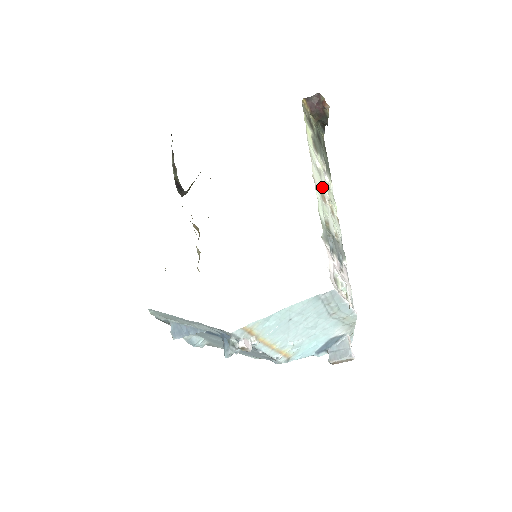
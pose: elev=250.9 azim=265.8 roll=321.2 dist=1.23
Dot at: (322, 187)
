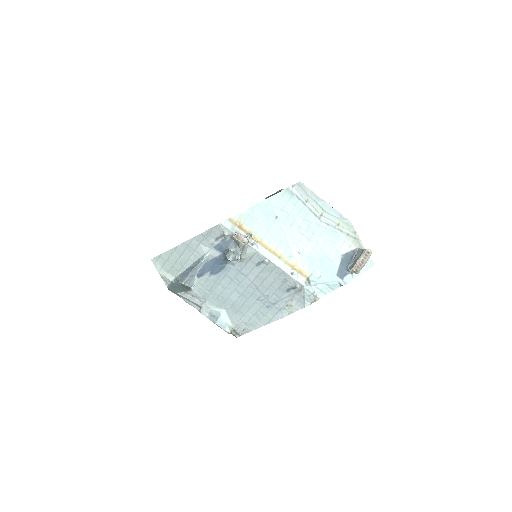
Dot at: occluded
